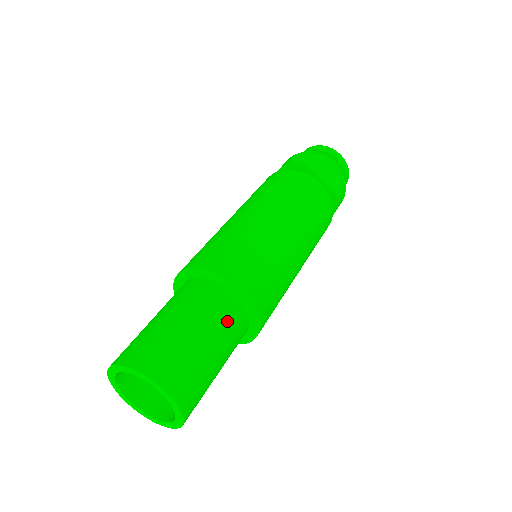
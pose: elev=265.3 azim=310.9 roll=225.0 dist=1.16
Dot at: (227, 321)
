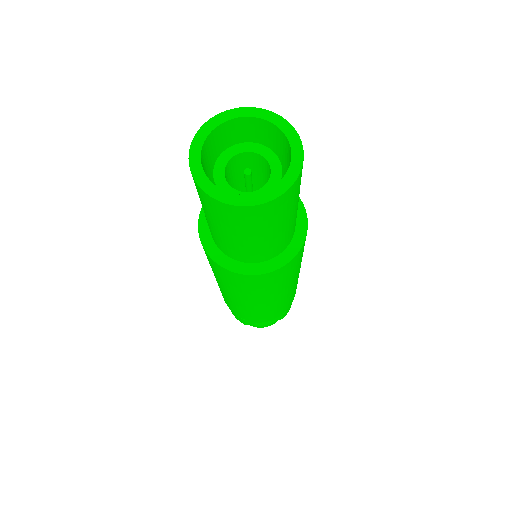
Dot at: occluded
